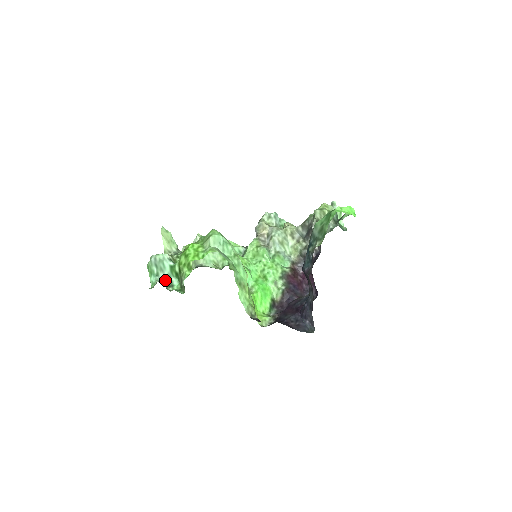
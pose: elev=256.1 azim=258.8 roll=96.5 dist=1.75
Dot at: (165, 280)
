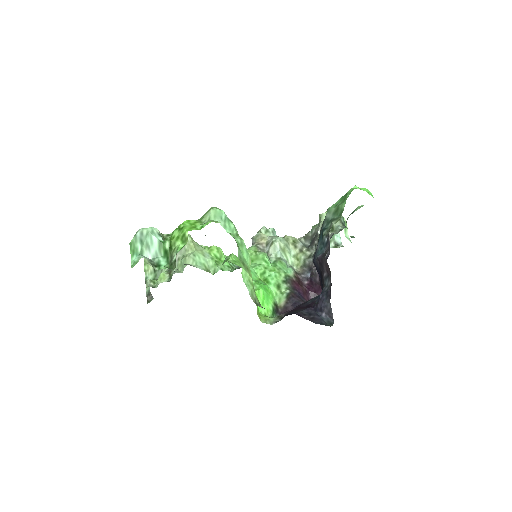
Dot at: (150, 259)
